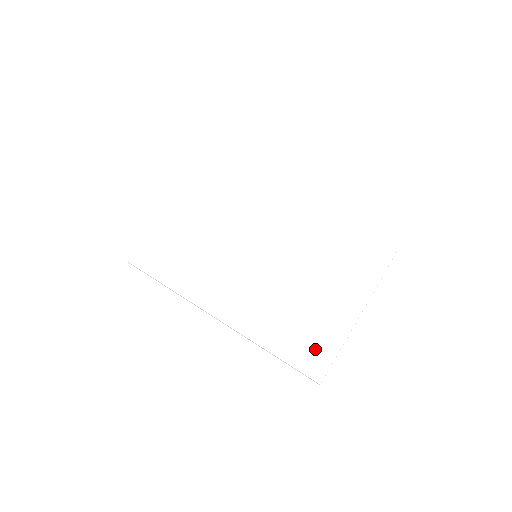
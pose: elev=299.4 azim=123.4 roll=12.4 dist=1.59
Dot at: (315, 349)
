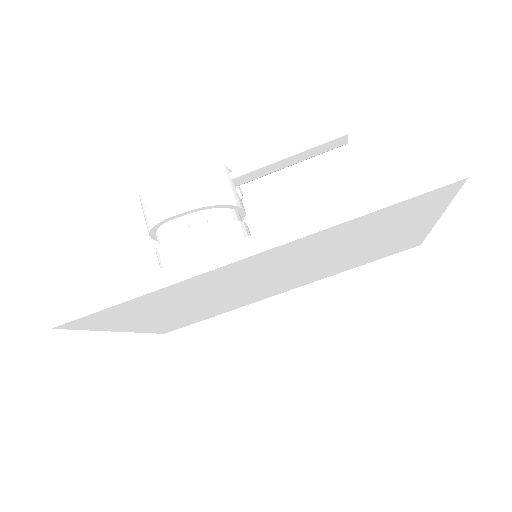
Dot at: (400, 247)
